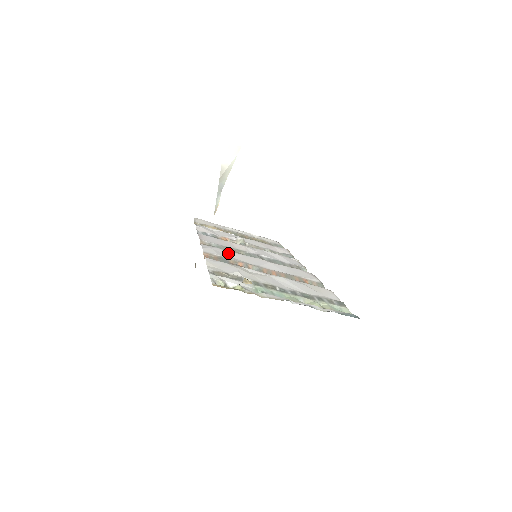
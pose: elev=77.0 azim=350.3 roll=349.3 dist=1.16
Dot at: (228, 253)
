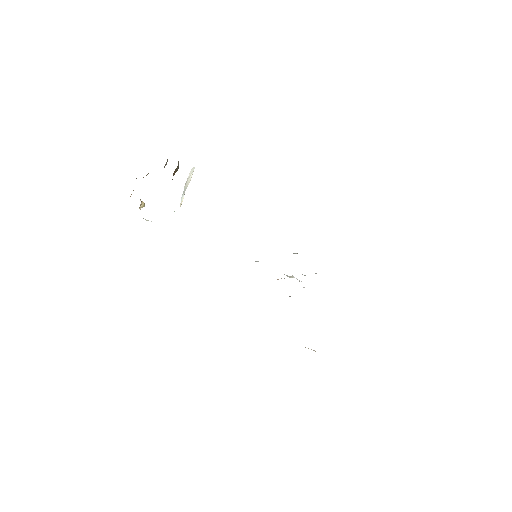
Dot at: occluded
